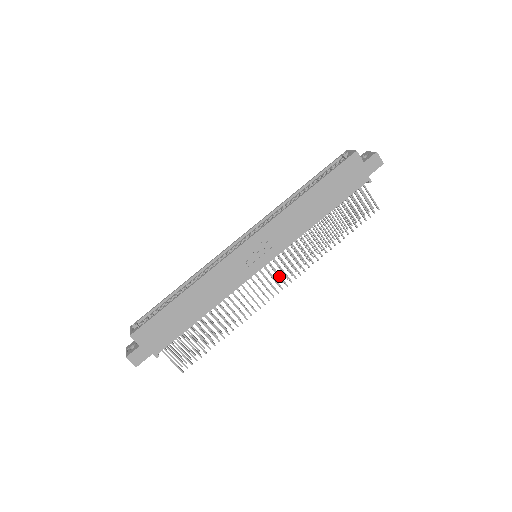
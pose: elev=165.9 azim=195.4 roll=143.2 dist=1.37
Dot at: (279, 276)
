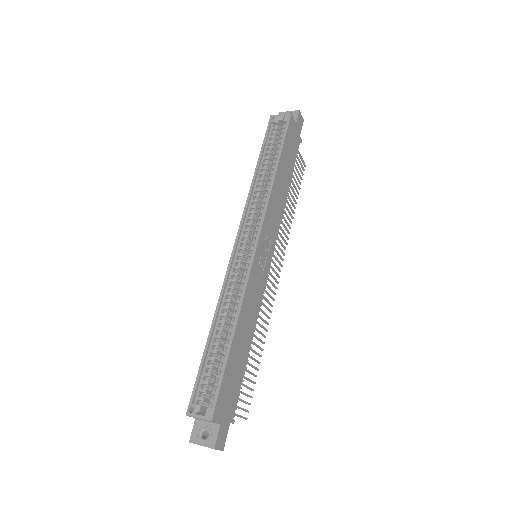
Dot at: (276, 266)
